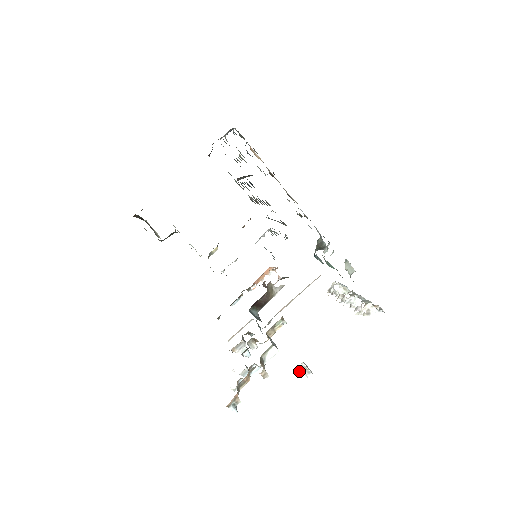
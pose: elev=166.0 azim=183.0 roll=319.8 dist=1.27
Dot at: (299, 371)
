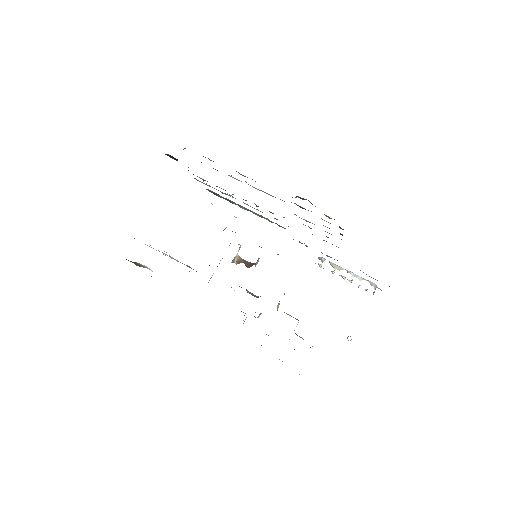
Dot at: occluded
